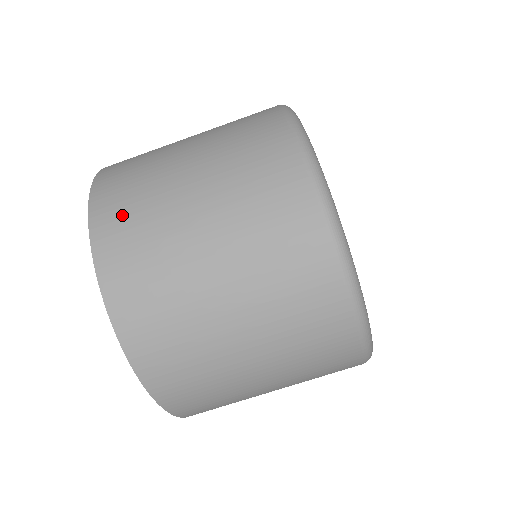
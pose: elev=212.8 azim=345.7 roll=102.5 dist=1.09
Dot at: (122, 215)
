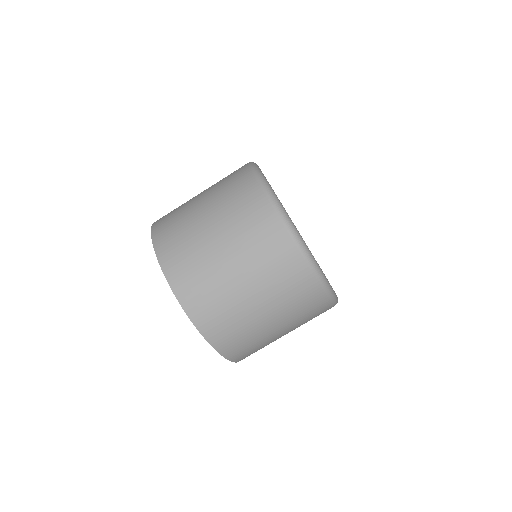
Dot at: (167, 224)
